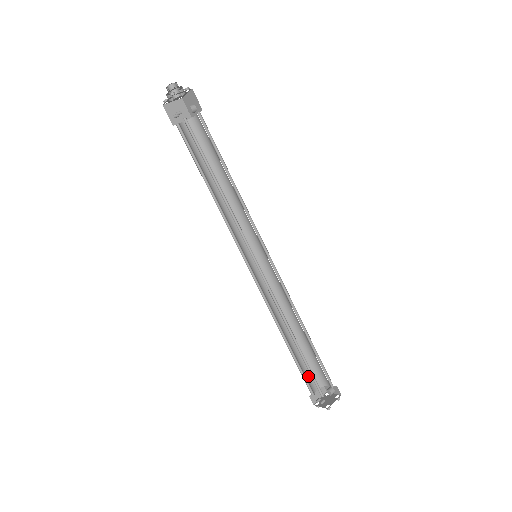
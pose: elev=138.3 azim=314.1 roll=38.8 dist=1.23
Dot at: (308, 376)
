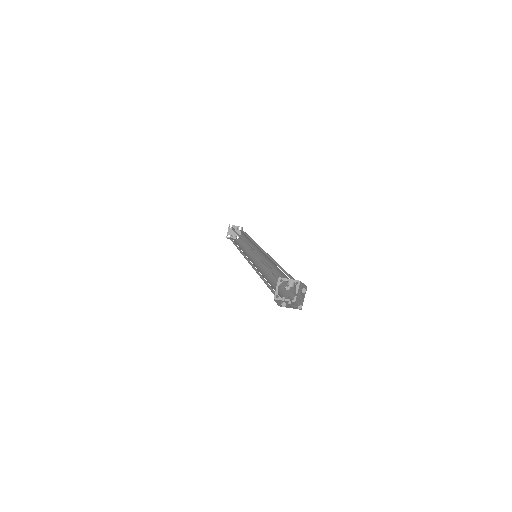
Dot at: occluded
